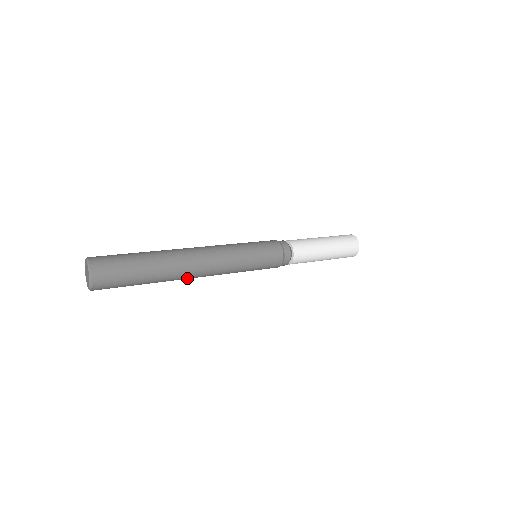
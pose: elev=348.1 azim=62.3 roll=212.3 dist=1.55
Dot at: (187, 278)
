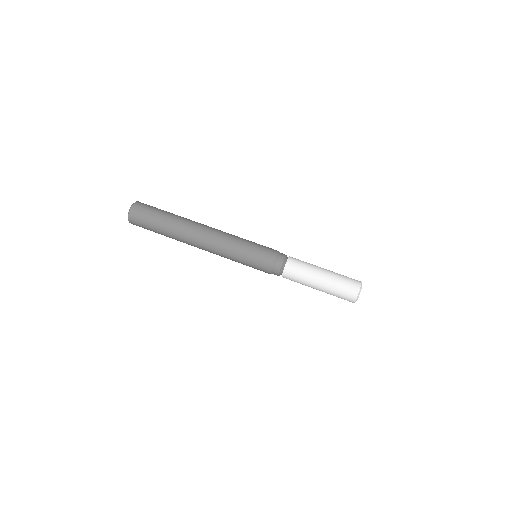
Dot at: occluded
